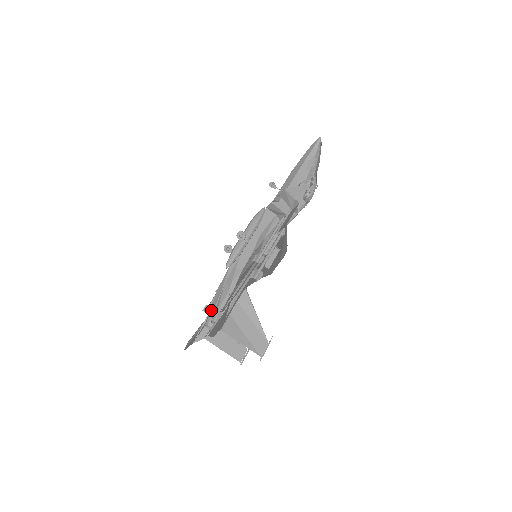
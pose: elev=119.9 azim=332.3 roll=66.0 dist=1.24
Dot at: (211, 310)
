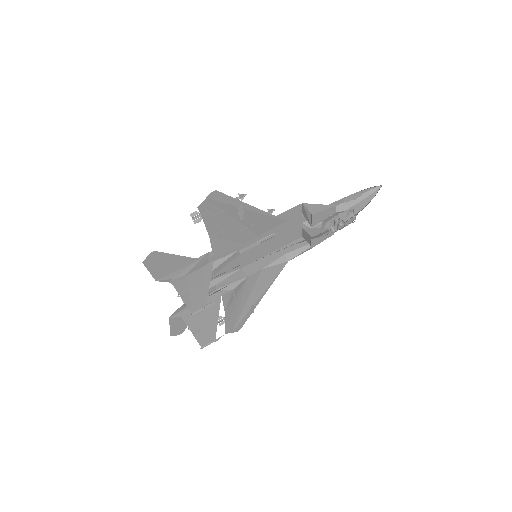
Dot at: occluded
